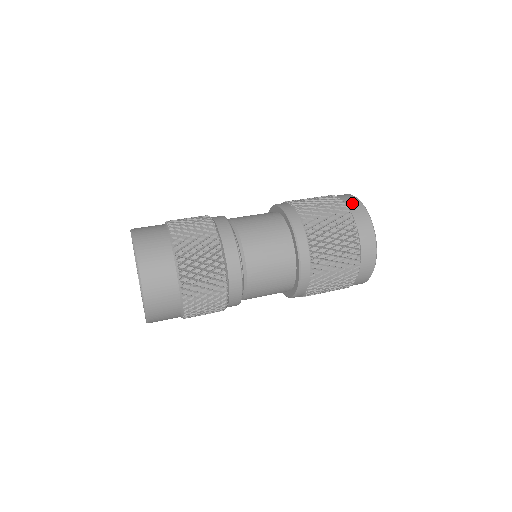
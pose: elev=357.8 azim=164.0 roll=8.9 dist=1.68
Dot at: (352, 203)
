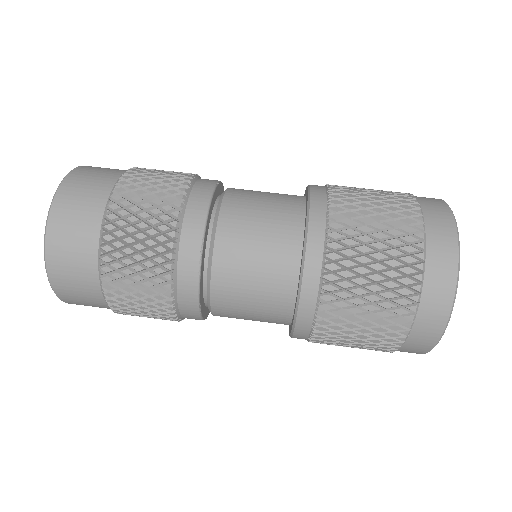
Dot at: occluded
